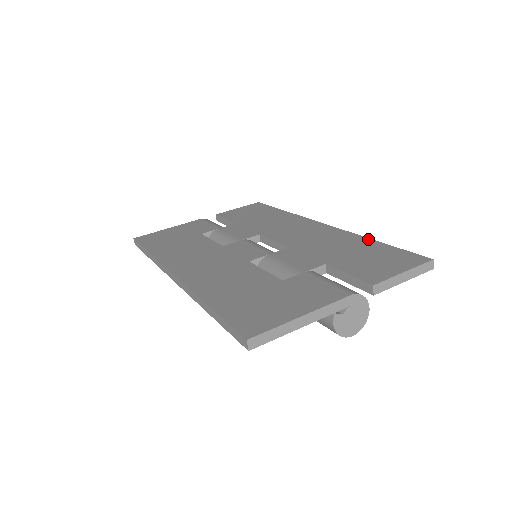
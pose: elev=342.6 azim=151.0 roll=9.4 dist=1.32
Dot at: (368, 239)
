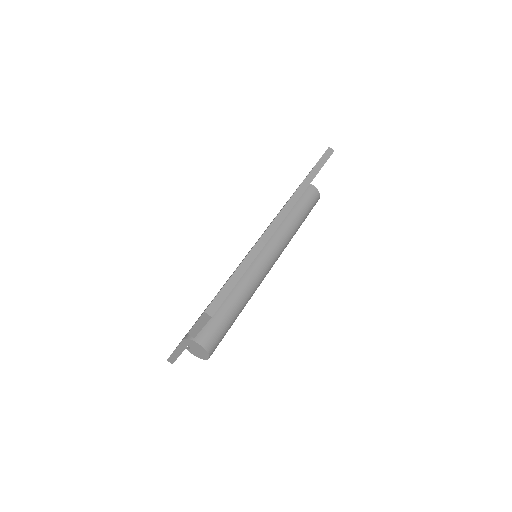
Dot at: occluded
